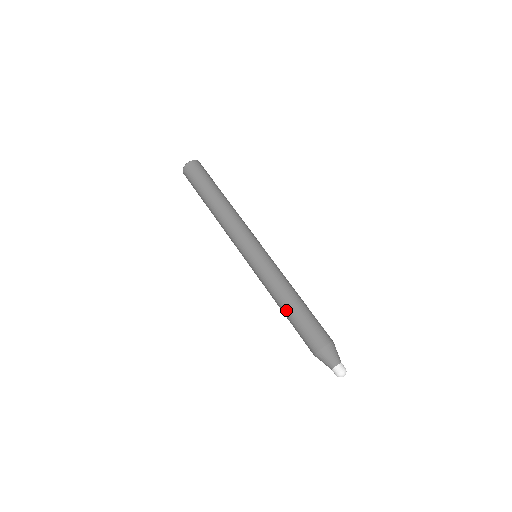
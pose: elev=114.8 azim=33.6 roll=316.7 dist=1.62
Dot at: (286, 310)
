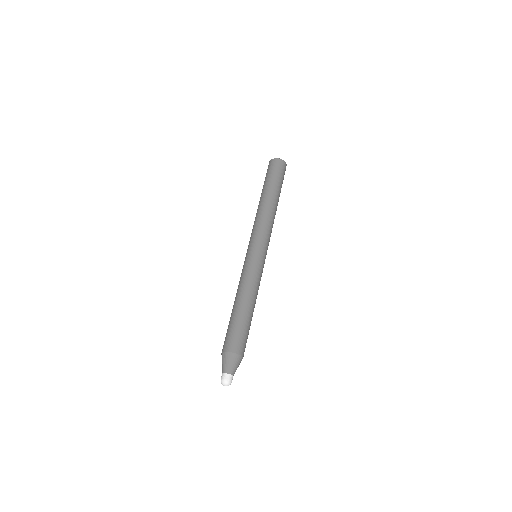
Dot at: (240, 306)
